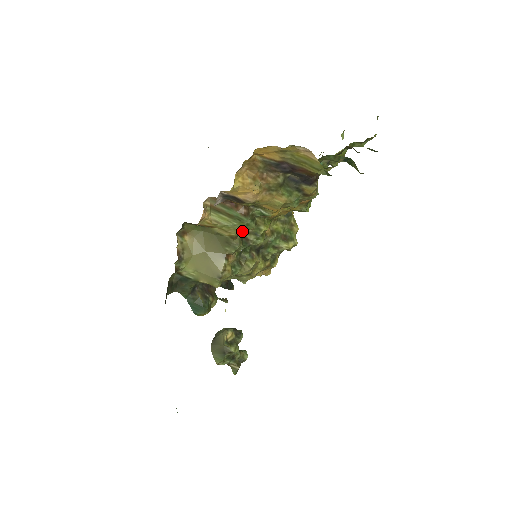
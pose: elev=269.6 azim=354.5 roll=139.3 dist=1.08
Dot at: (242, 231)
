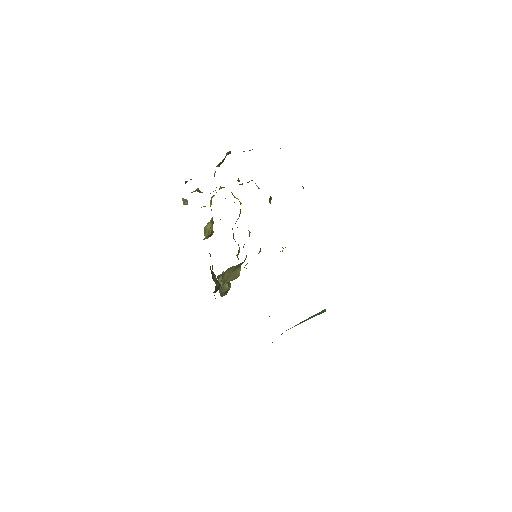
Dot at: occluded
